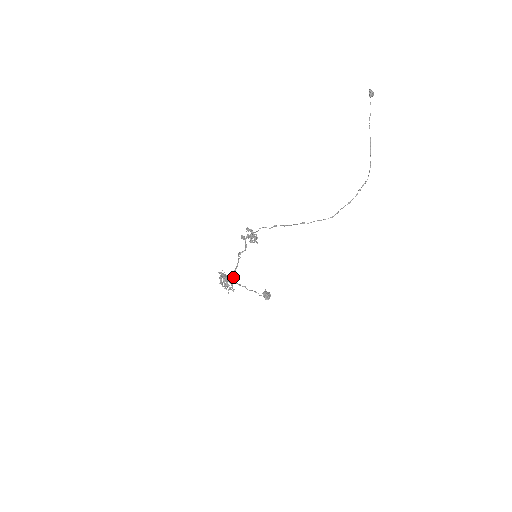
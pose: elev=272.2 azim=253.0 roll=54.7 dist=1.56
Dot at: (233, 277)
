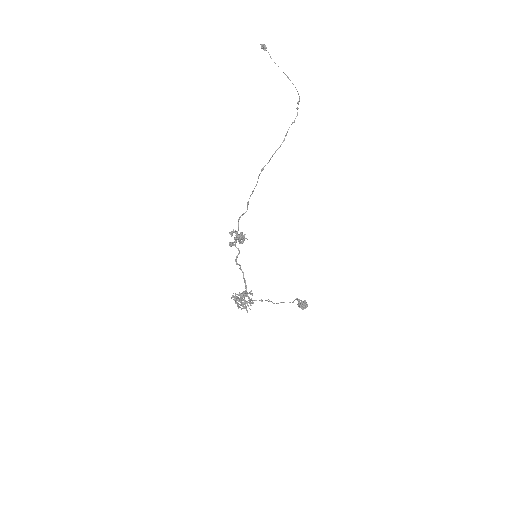
Dot at: (247, 292)
